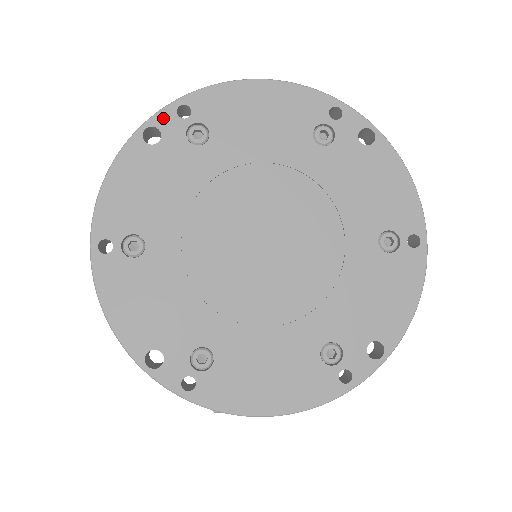
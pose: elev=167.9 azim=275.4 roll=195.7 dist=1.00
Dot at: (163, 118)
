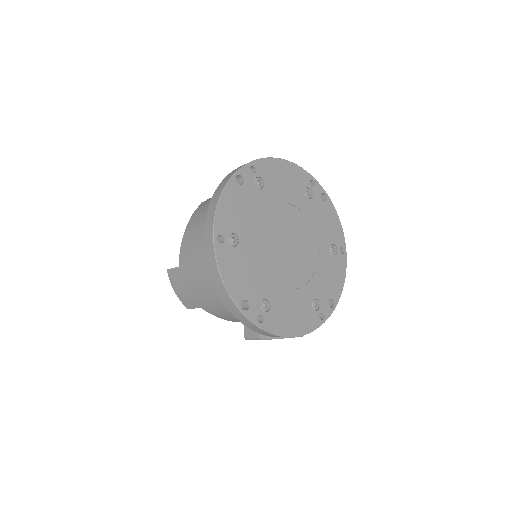
Dot at: (244, 171)
